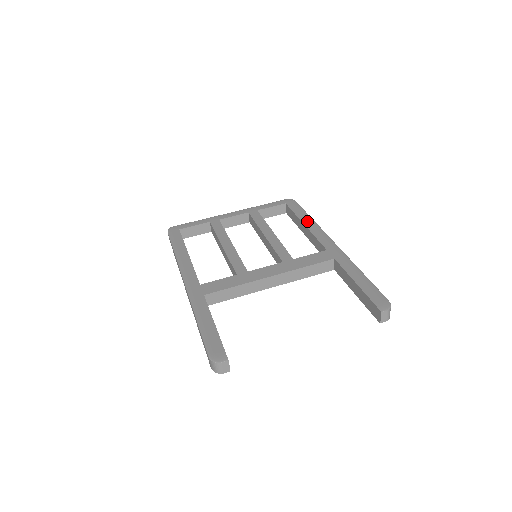
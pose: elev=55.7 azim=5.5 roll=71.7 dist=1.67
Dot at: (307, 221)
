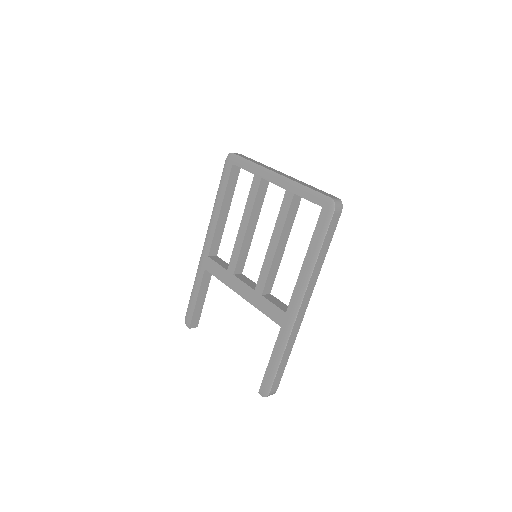
Dot at: (309, 260)
